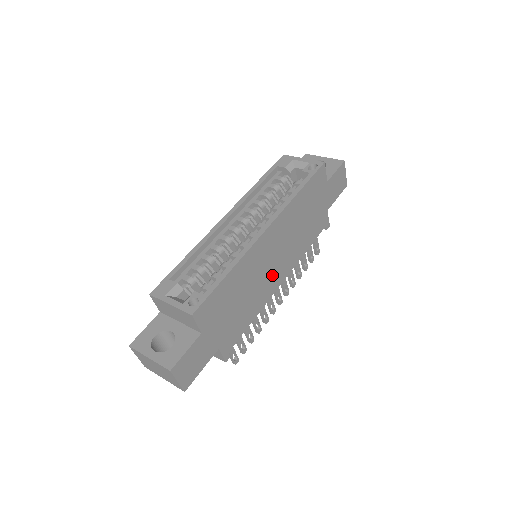
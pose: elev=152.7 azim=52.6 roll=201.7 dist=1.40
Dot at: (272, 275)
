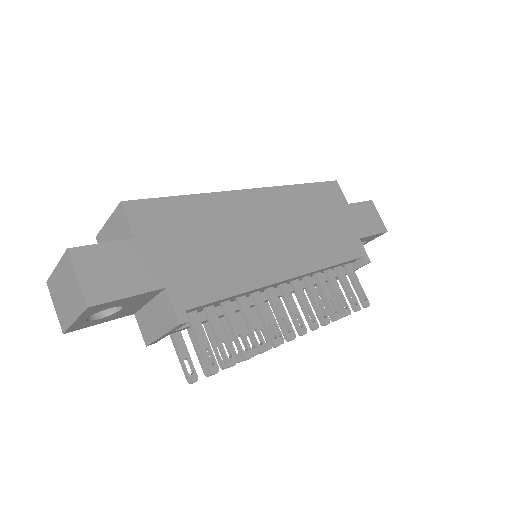
Dot at: (269, 254)
